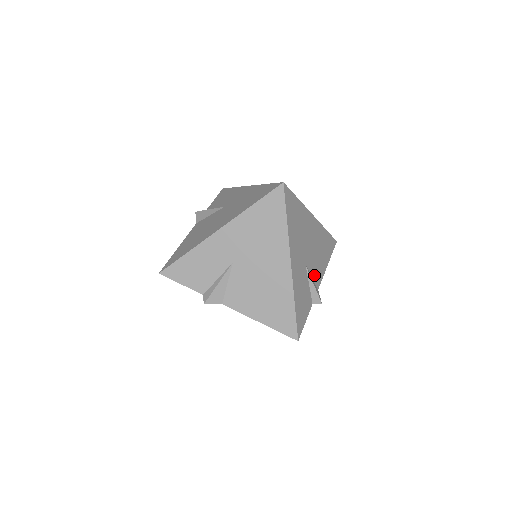
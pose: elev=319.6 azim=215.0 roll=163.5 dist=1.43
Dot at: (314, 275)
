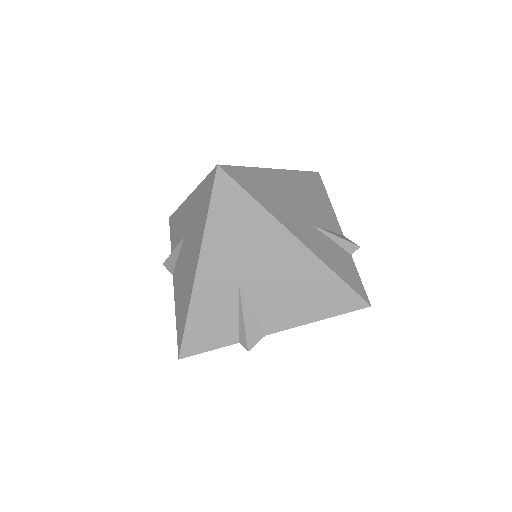
Dot at: (328, 226)
